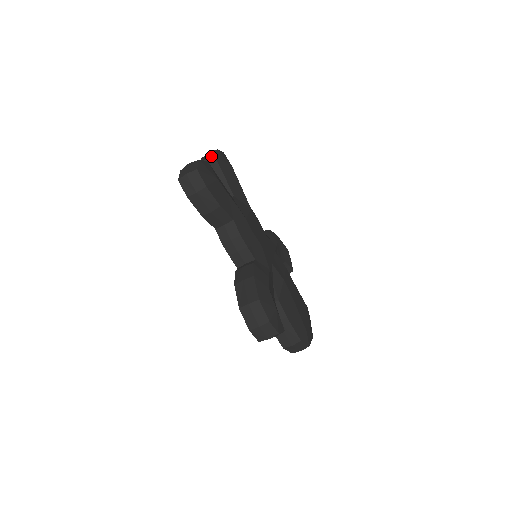
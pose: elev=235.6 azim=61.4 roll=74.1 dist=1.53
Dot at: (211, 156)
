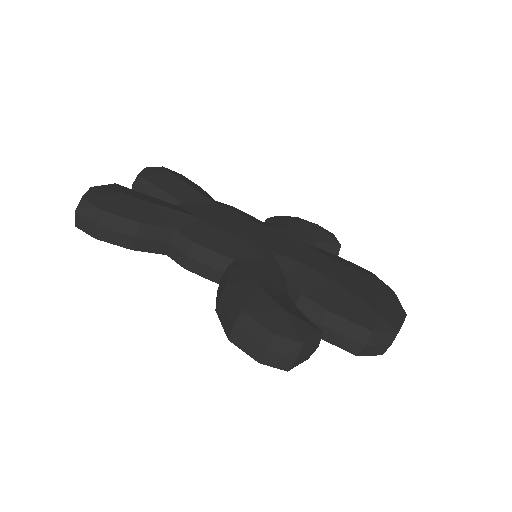
Dot at: (136, 178)
